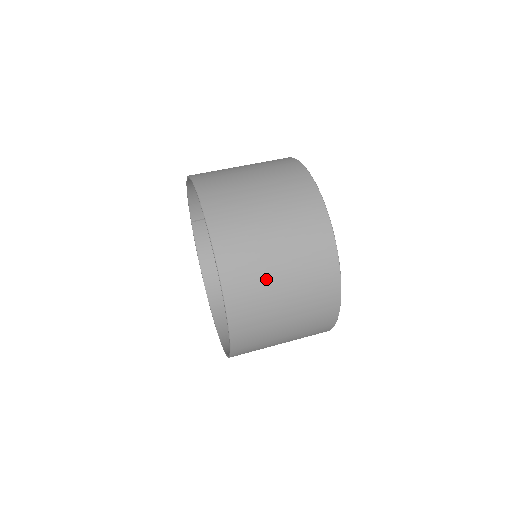
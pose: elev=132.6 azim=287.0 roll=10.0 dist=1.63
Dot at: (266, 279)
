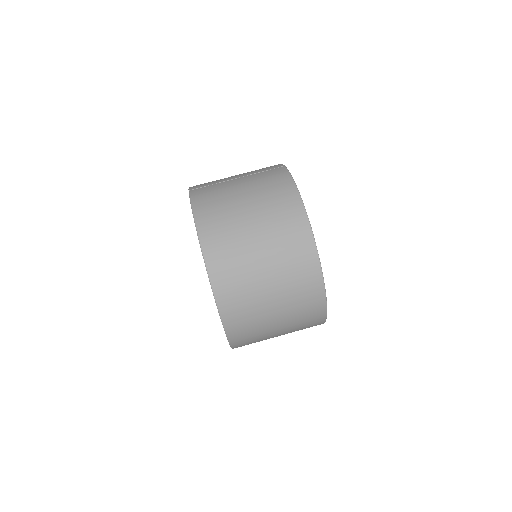
Dot at: occluded
